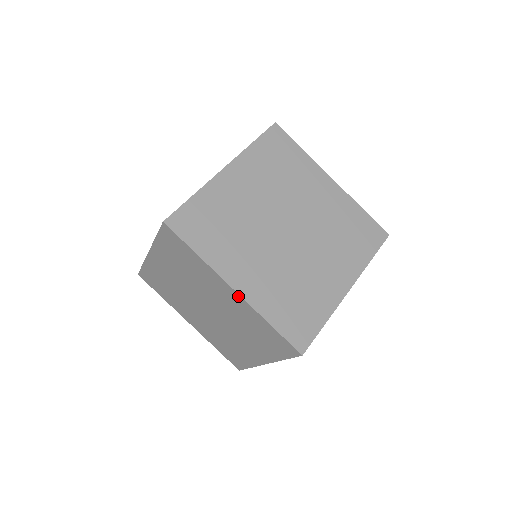
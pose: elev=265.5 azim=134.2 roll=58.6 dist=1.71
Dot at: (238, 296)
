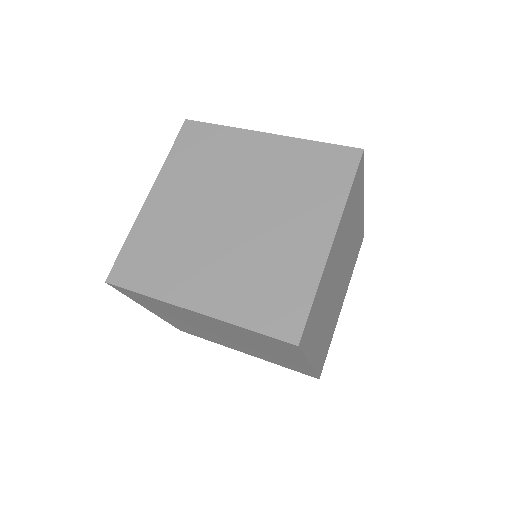
Dot at: (275, 138)
